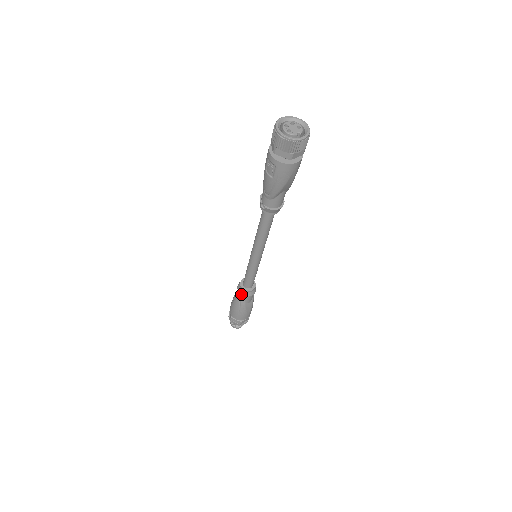
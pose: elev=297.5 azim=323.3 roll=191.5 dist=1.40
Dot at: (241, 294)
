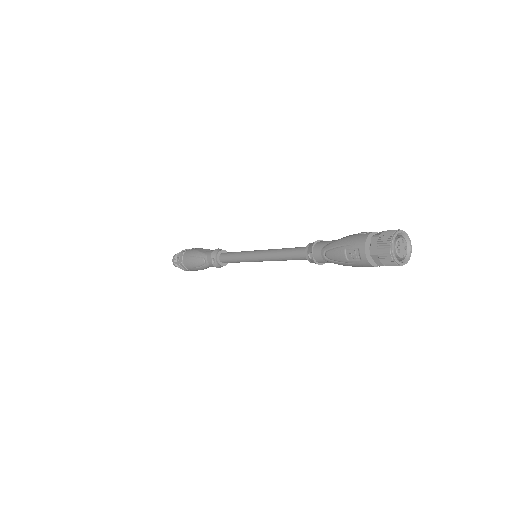
Dot at: (212, 263)
